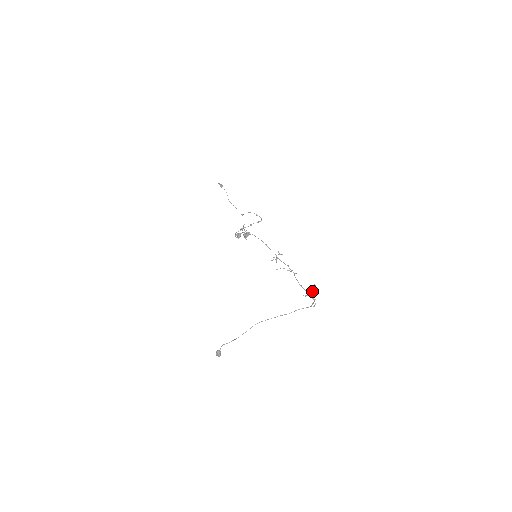
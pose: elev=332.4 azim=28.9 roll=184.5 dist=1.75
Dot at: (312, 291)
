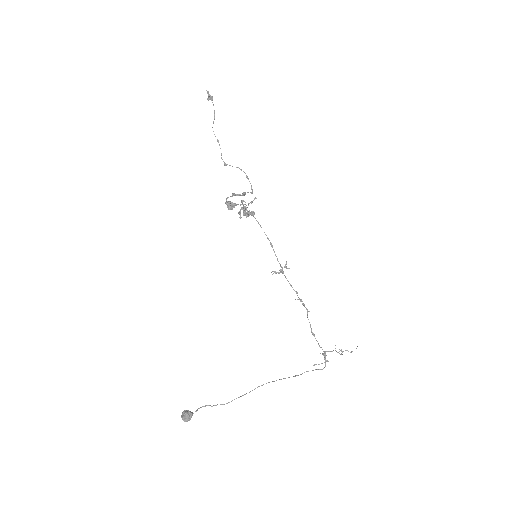
Dot at: (332, 351)
